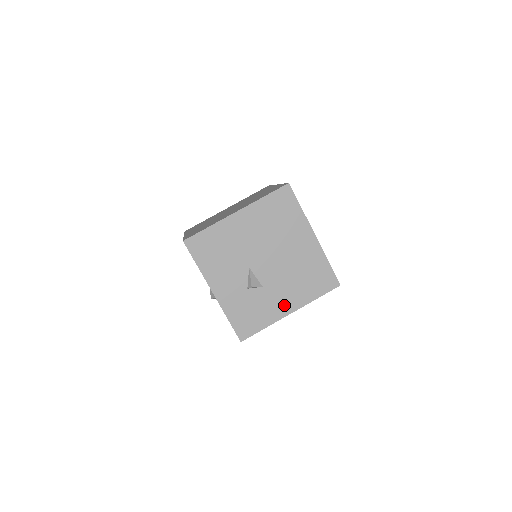
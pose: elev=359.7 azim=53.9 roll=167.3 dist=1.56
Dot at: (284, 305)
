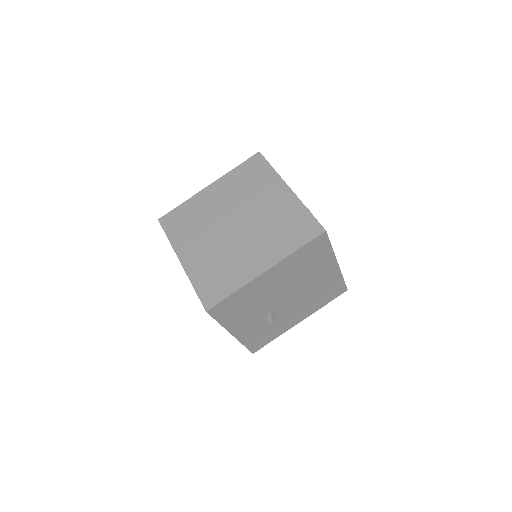
Dot at: (296, 319)
